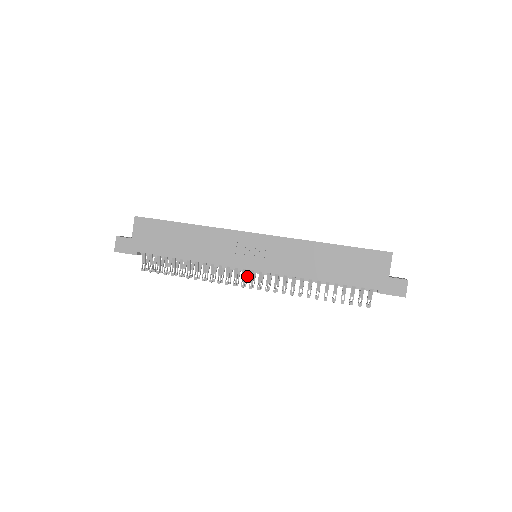
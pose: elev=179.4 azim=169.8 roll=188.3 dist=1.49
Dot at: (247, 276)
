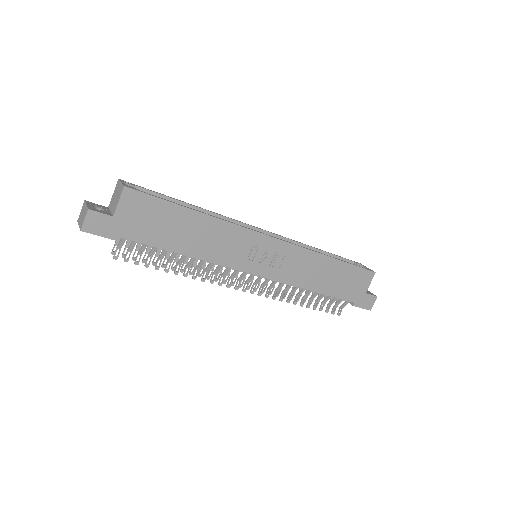
Dot at: (237, 274)
